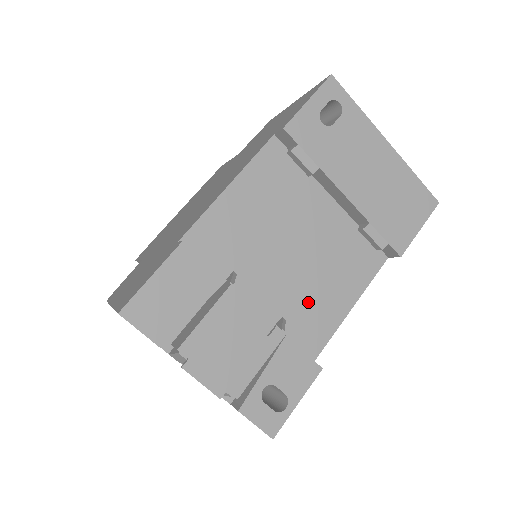
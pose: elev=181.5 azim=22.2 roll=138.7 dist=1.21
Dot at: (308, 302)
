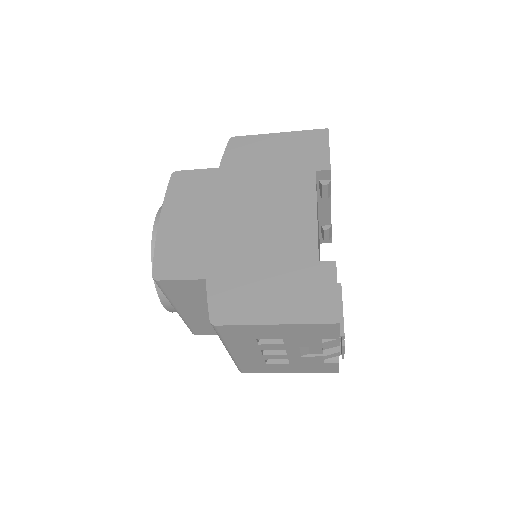
Dot at: occluded
